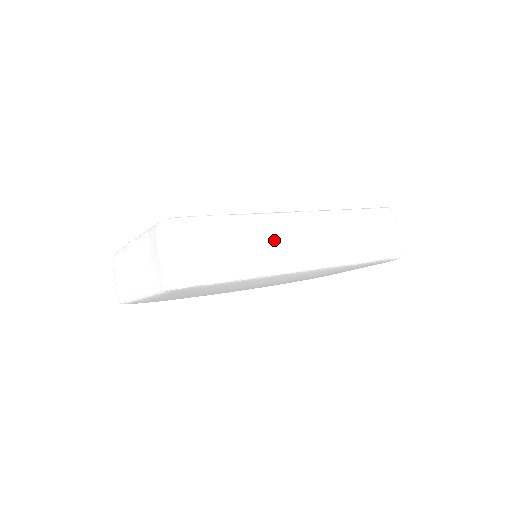
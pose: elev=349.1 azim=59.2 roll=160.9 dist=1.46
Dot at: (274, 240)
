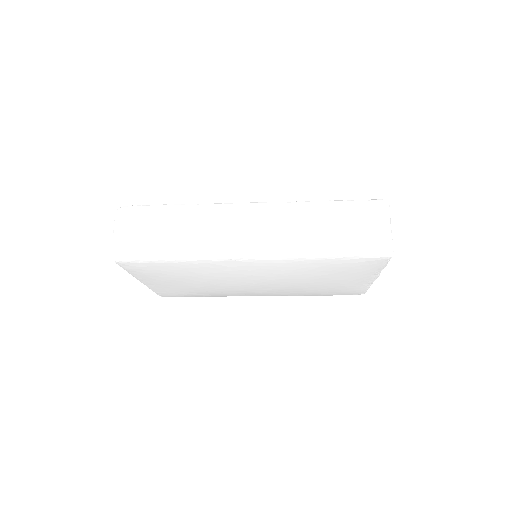
Dot at: (217, 226)
